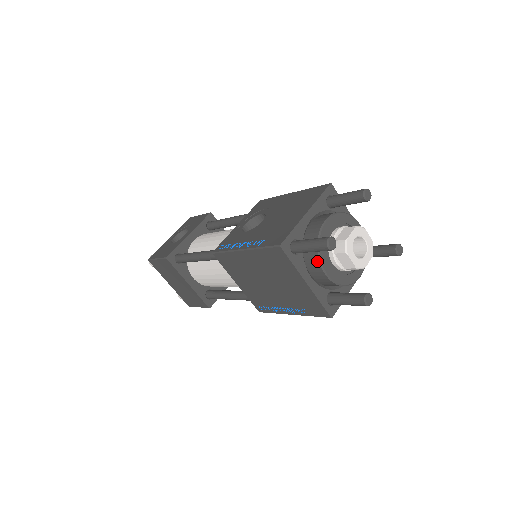
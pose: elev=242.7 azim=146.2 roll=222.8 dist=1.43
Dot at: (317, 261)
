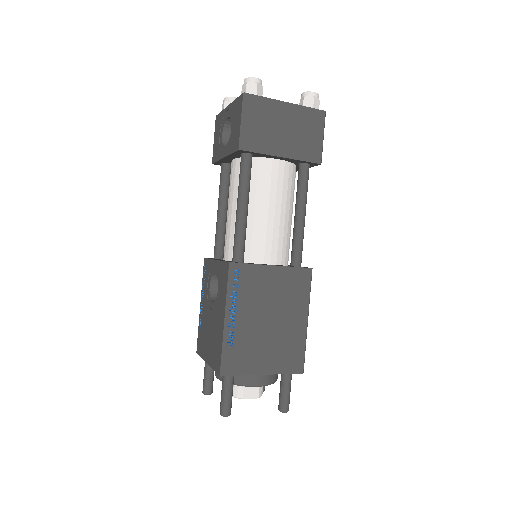
Dot at: occluded
